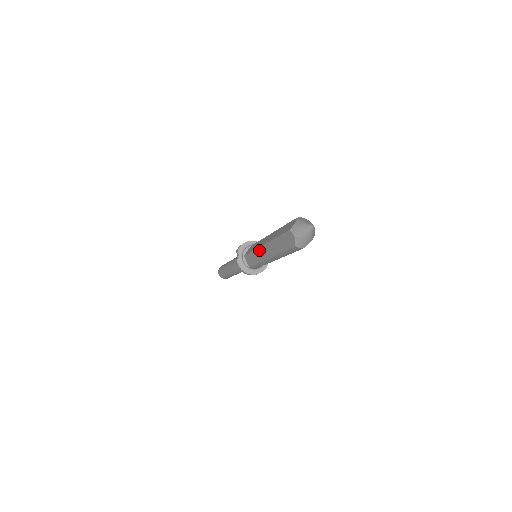
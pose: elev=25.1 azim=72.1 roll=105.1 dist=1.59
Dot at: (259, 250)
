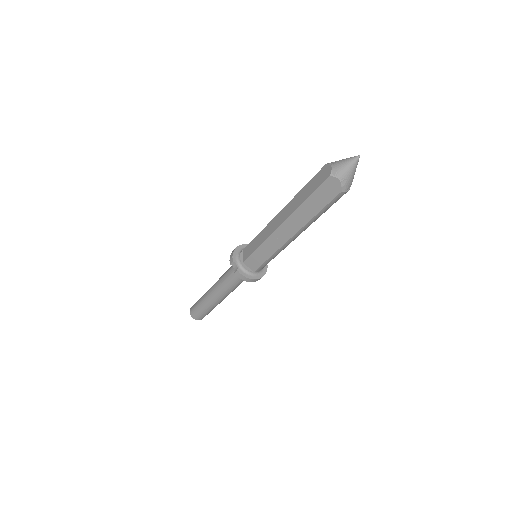
Dot at: (272, 237)
